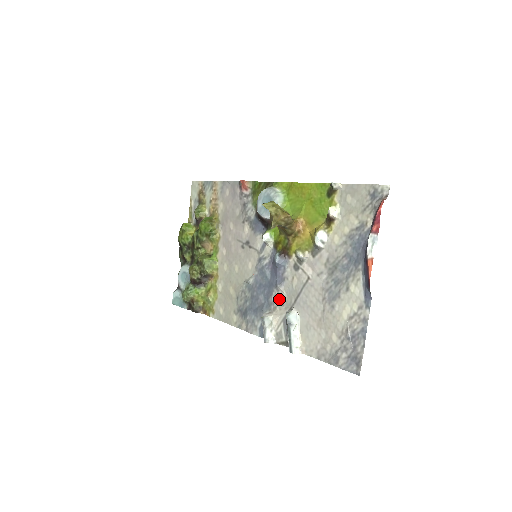
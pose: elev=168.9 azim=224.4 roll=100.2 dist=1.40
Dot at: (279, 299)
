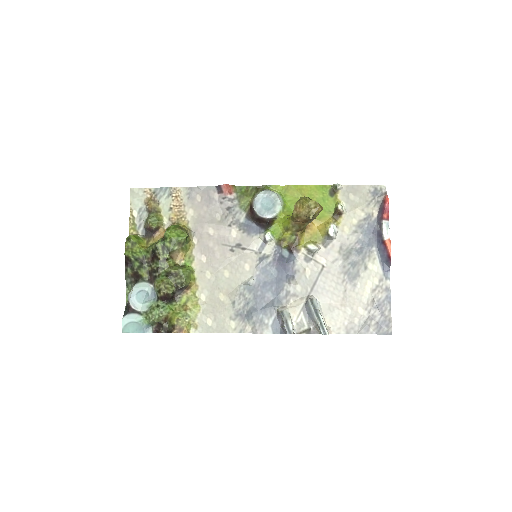
Dot at: (292, 292)
